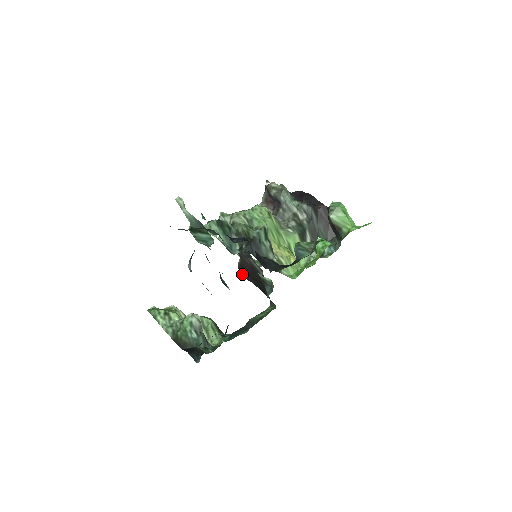
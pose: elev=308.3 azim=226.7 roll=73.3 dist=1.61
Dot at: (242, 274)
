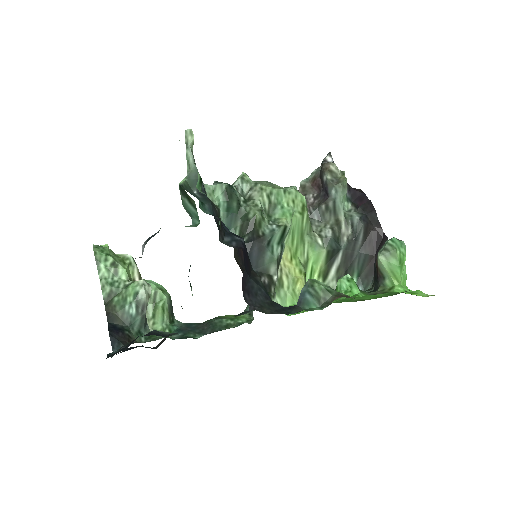
Dot at: (235, 257)
